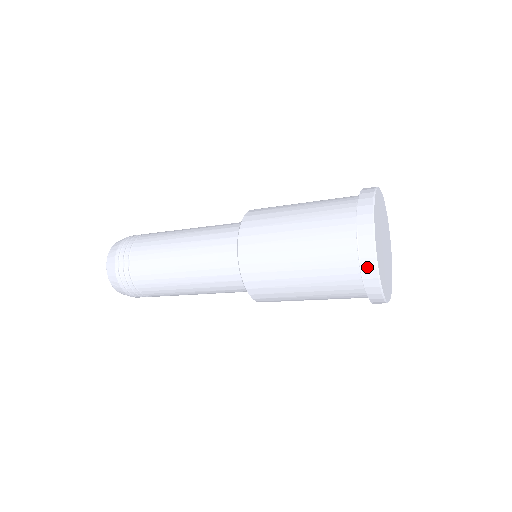
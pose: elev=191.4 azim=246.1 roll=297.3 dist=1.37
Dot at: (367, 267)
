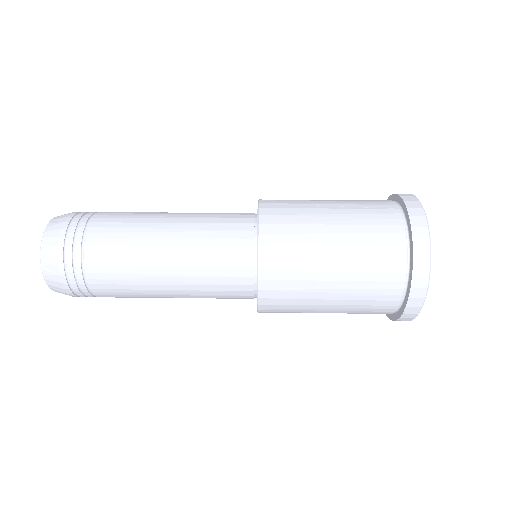
Dot at: (413, 305)
